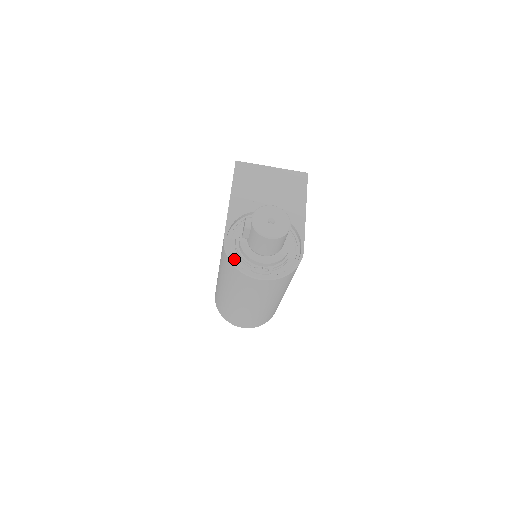
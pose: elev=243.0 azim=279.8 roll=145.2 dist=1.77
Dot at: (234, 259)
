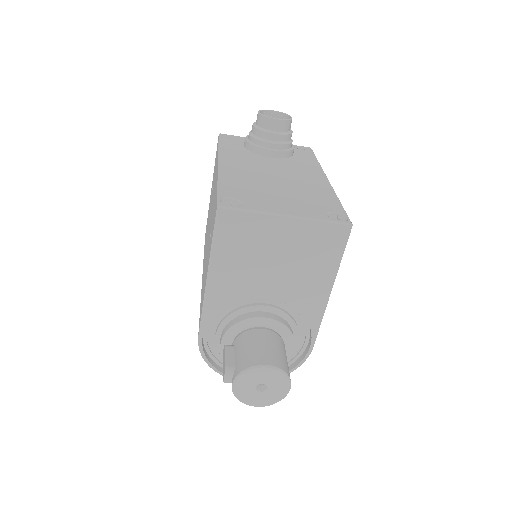
Dot at: (214, 355)
